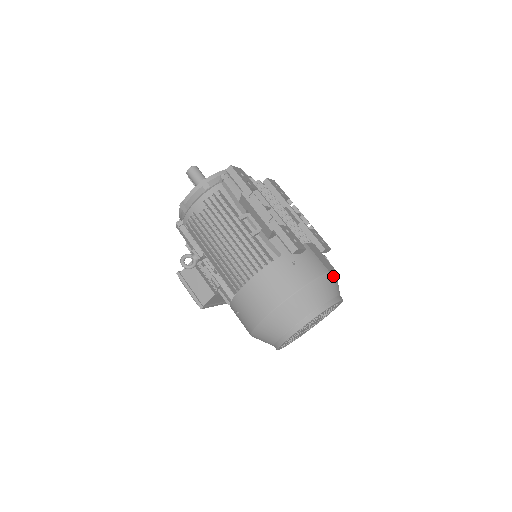
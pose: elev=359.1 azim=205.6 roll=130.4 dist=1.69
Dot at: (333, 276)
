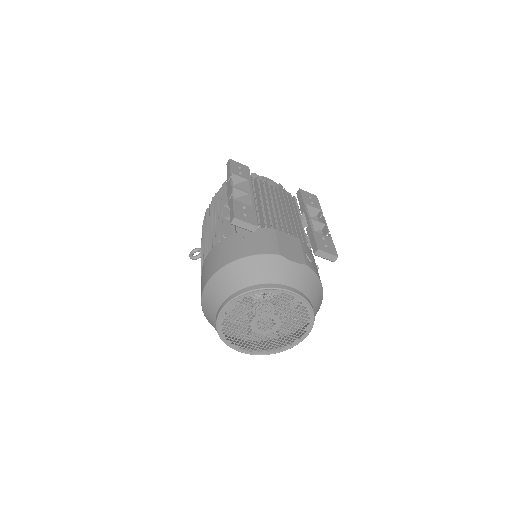
Dot at: (288, 263)
